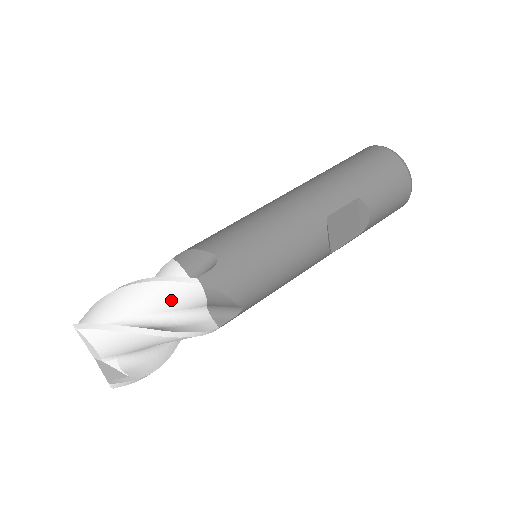
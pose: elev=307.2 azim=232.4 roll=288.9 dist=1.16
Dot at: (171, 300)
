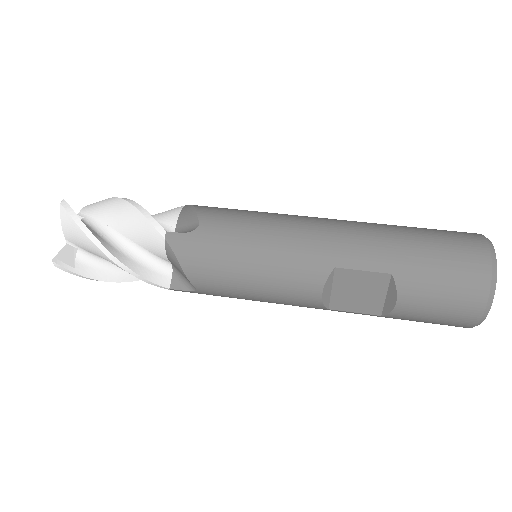
Dot at: (139, 234)
